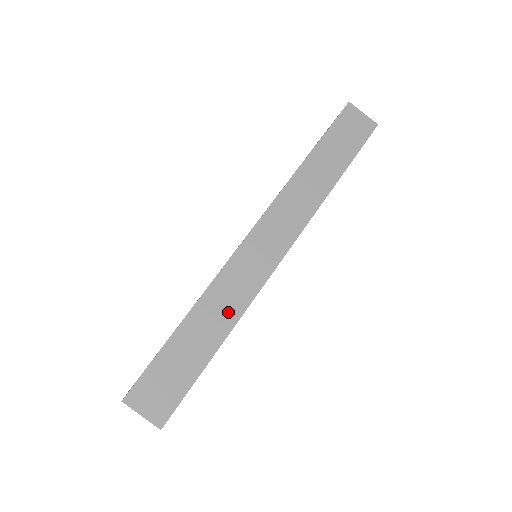
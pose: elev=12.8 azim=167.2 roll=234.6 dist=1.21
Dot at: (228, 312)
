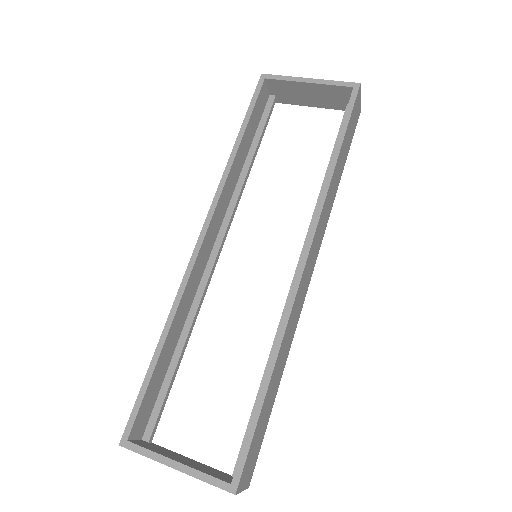
Dot at: (286, 352)
